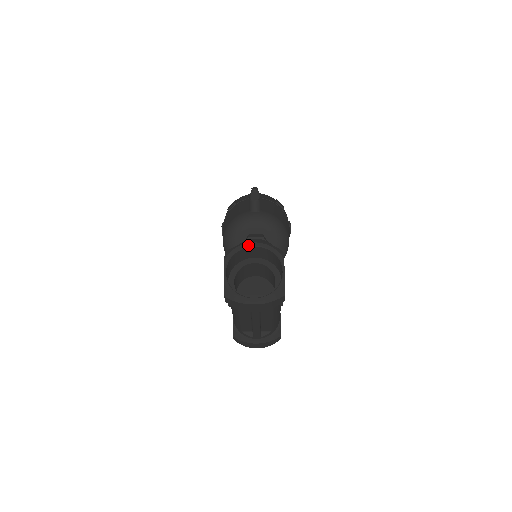
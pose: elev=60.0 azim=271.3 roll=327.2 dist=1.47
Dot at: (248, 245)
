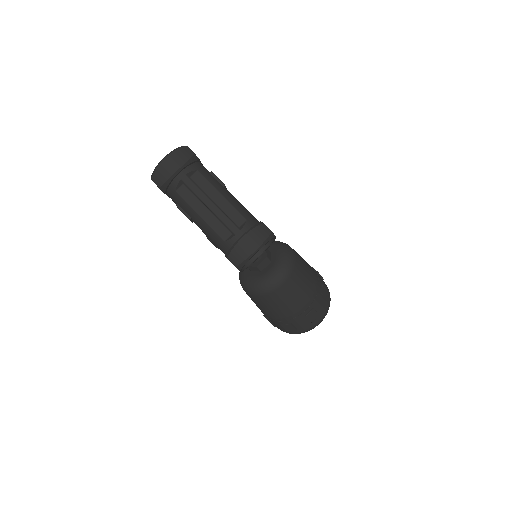
Dot at: occluded
